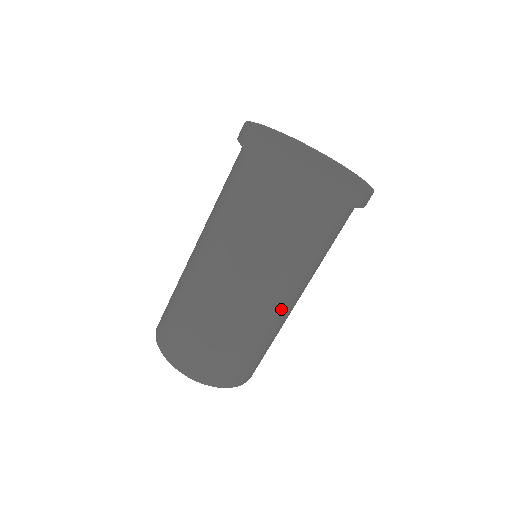
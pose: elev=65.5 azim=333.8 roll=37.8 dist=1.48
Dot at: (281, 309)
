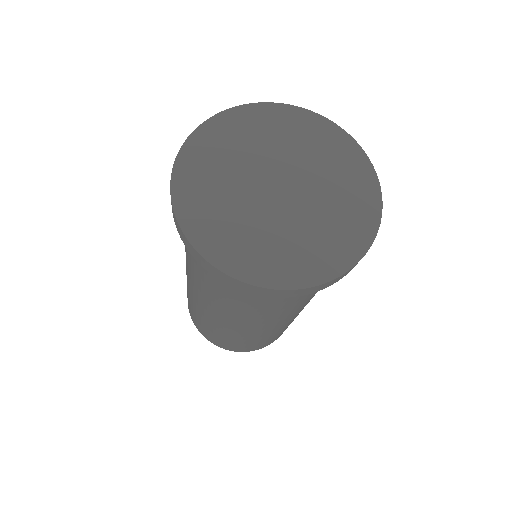
Dot at: occluded
